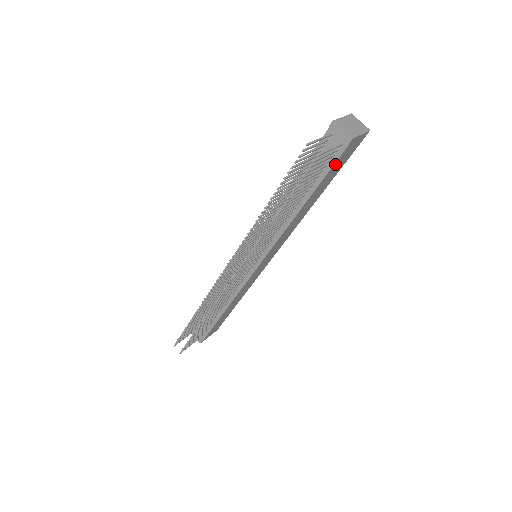
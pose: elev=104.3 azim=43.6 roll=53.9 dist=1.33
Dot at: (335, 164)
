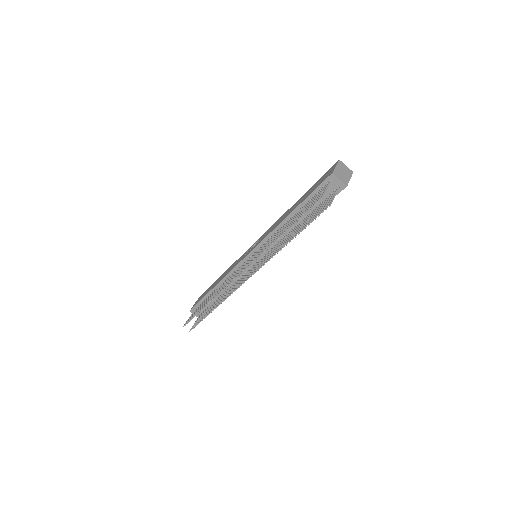
Dot at: occluded
